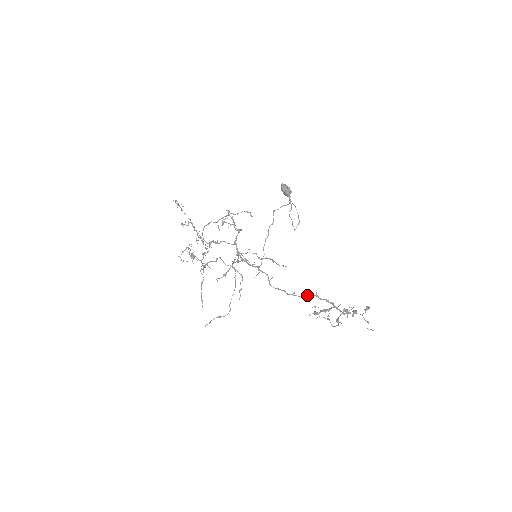
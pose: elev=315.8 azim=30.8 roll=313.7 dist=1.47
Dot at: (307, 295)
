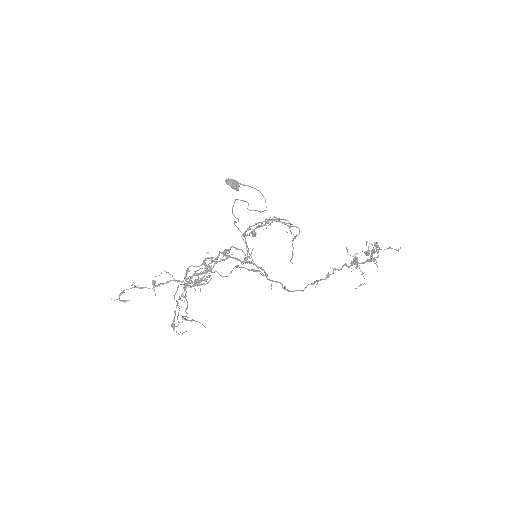
Dot at: (328, 273)
